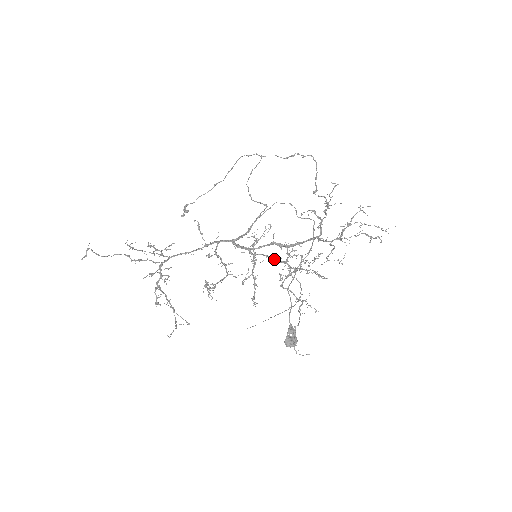
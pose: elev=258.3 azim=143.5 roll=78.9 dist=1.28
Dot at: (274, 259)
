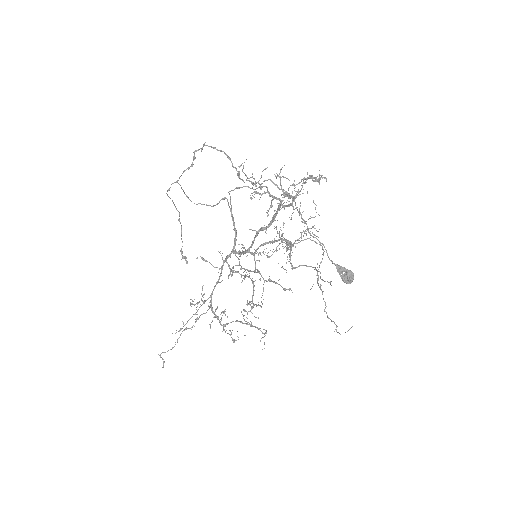
Dot at: (271, 242)
